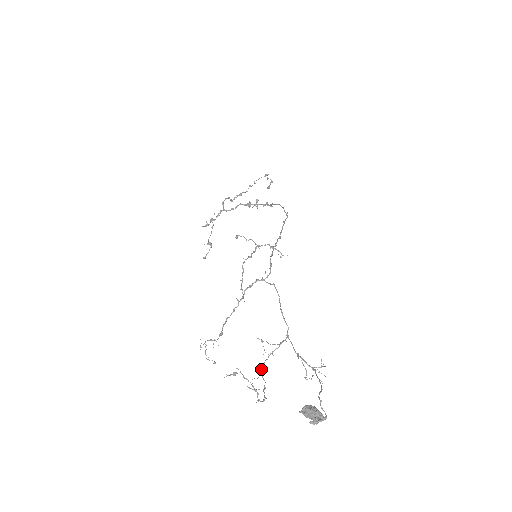
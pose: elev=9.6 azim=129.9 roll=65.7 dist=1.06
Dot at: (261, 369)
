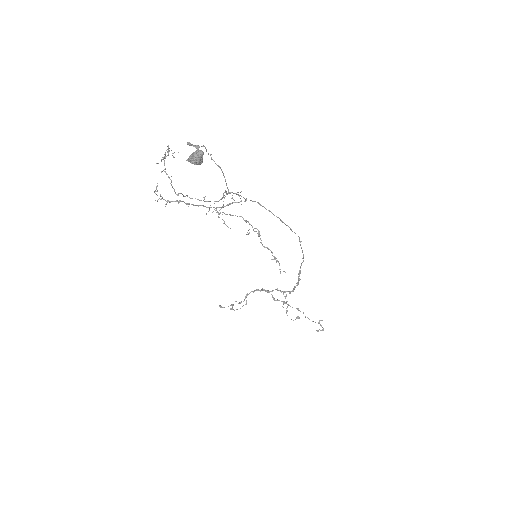
Dot at: (187, 195)
